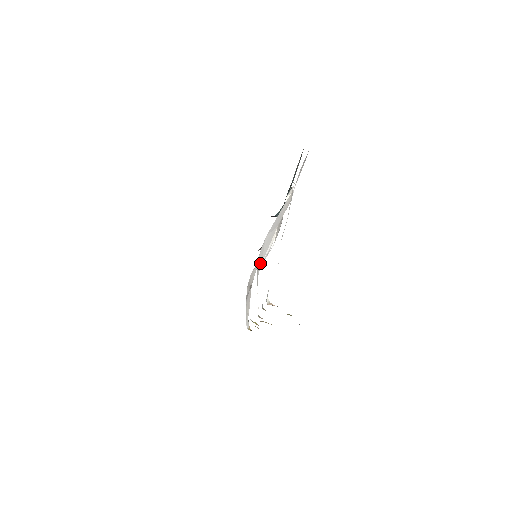
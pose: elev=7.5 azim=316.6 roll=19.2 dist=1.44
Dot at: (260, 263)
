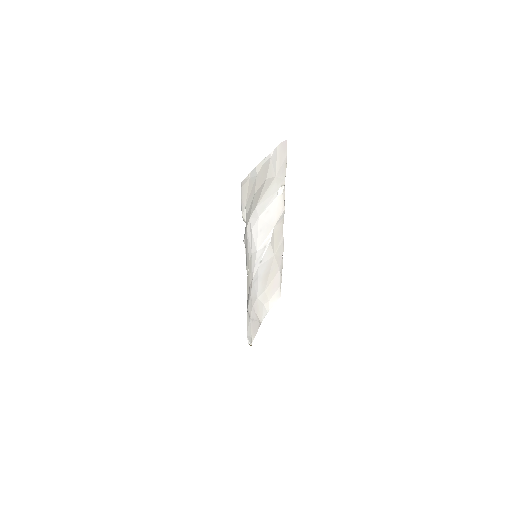
Dot at: (255, 246)
